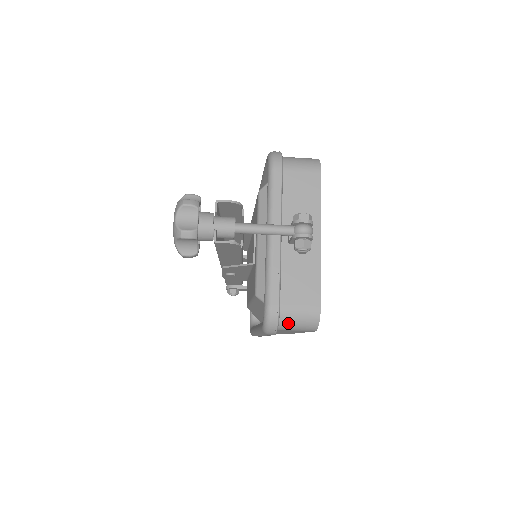
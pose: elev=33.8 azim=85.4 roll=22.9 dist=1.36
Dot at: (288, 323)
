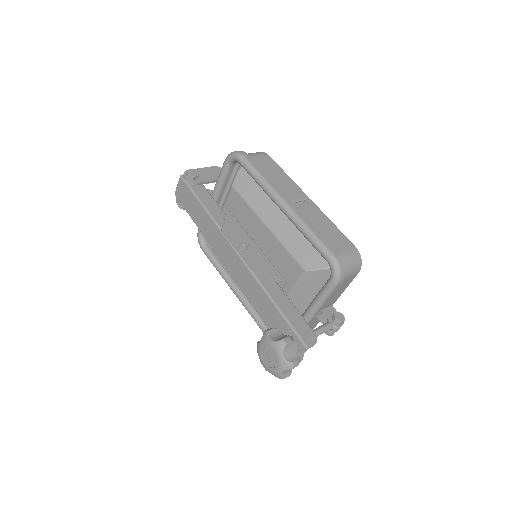
Dot at: occluded
